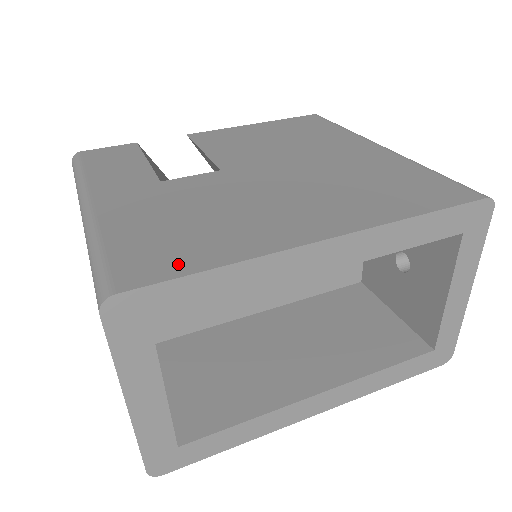
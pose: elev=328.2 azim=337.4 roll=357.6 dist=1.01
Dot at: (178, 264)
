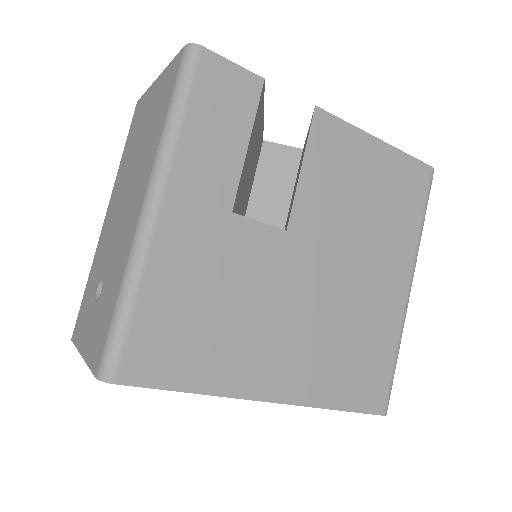
Dot at: (170, 372)
